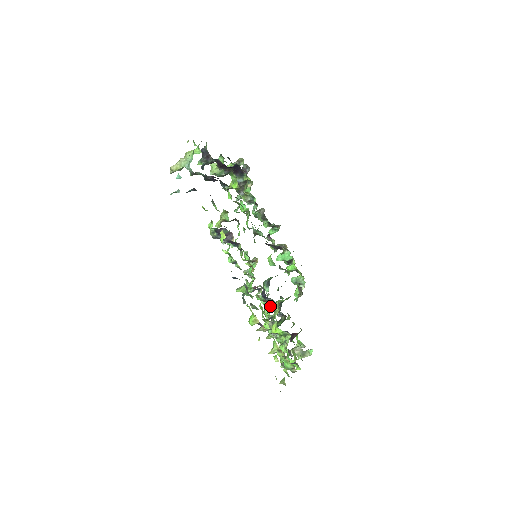
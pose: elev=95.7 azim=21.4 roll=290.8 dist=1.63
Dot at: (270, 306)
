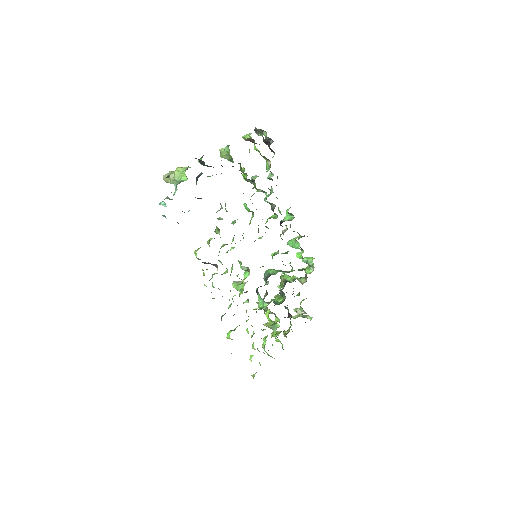
Dot at: (262, 303)
